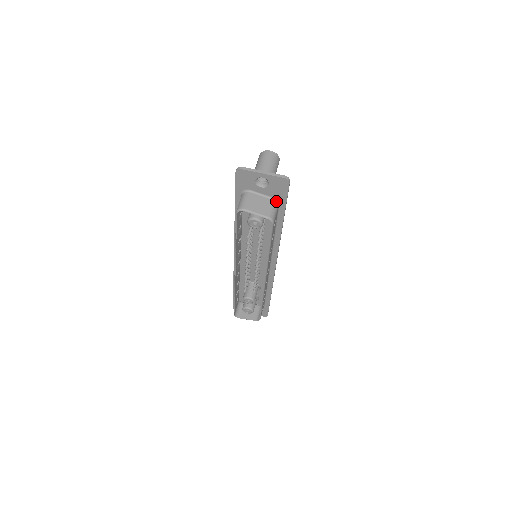
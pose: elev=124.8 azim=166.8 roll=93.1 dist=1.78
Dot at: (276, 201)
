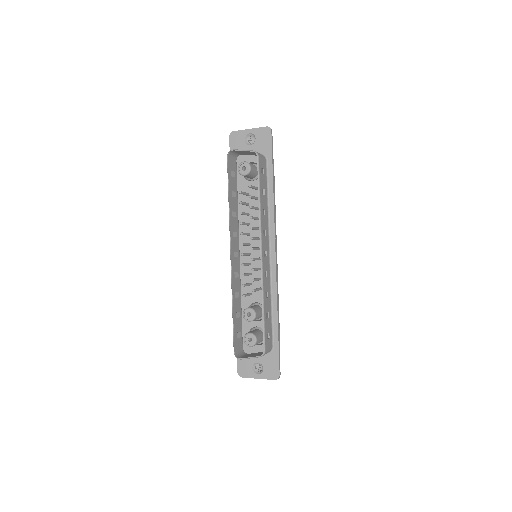
Dot at: (263, 156)
